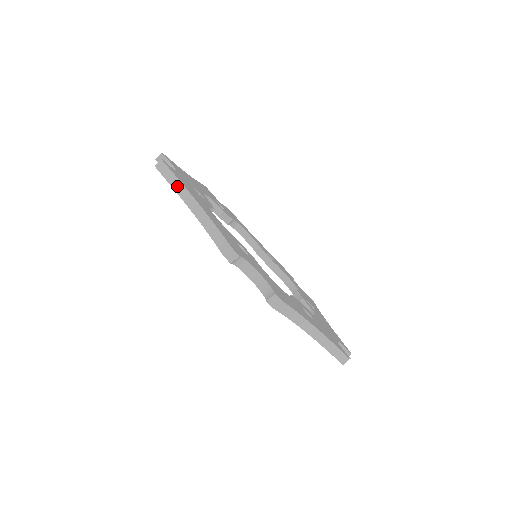
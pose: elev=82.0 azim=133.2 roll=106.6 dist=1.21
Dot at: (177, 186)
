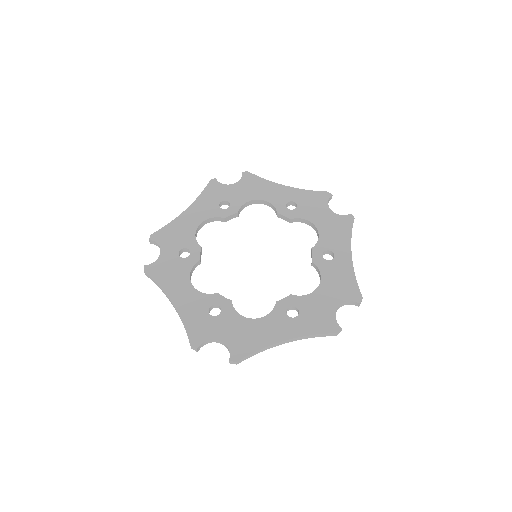
Dot at: (159, 287)
